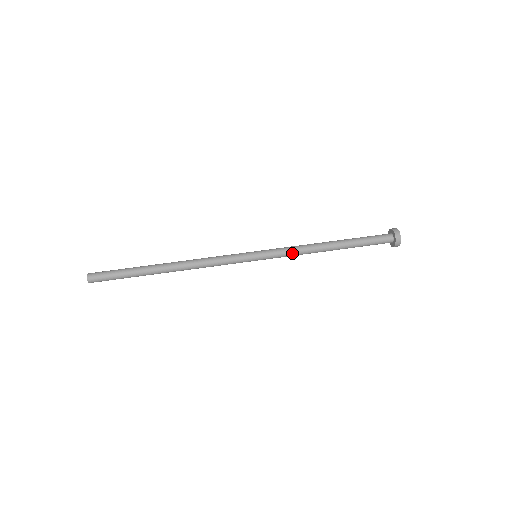
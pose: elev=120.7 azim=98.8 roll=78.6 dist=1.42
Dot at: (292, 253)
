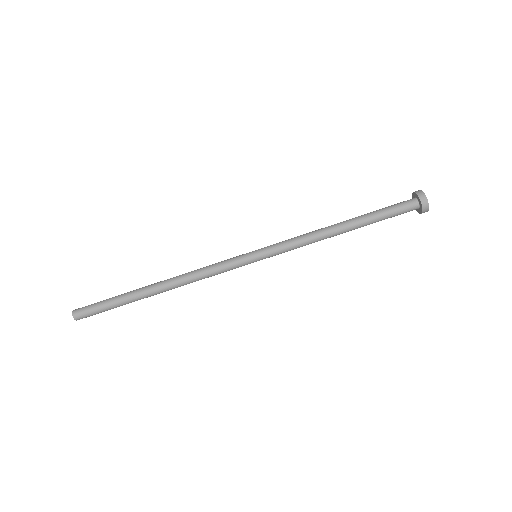
Dot at: (298, 247)
